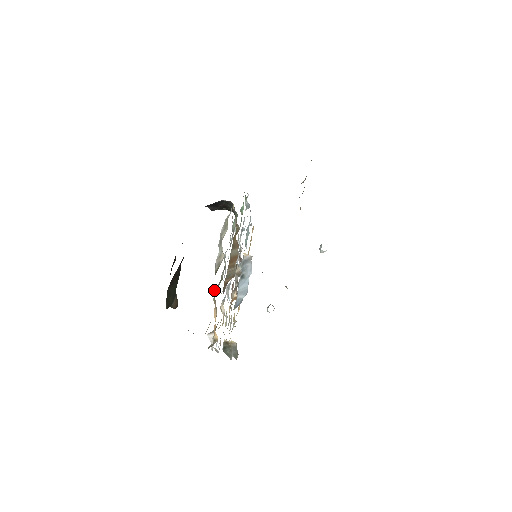
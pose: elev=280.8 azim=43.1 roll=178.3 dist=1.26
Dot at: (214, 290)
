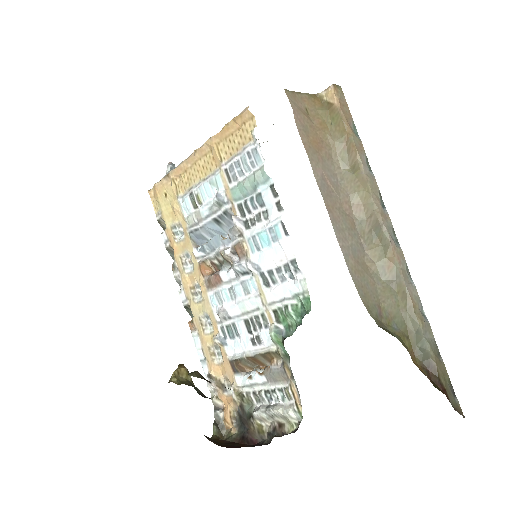
Dot at: (237, 398)
